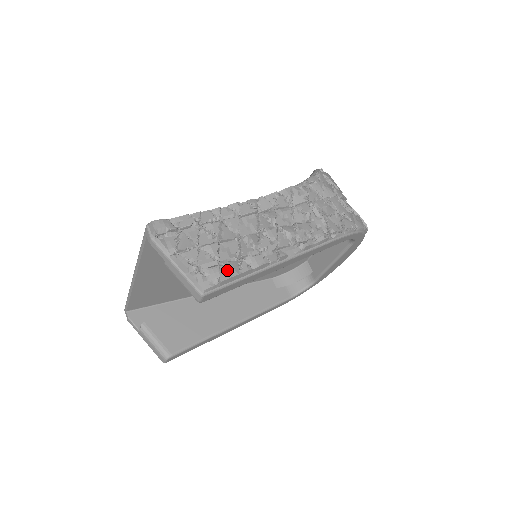
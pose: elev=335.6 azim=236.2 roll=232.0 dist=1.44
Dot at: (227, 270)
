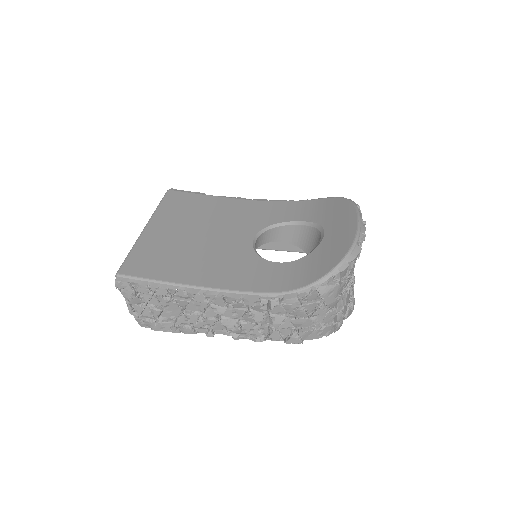
Dot at: (159, 327)
